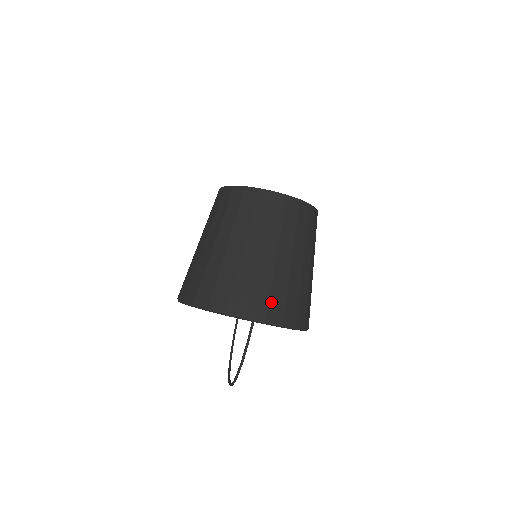
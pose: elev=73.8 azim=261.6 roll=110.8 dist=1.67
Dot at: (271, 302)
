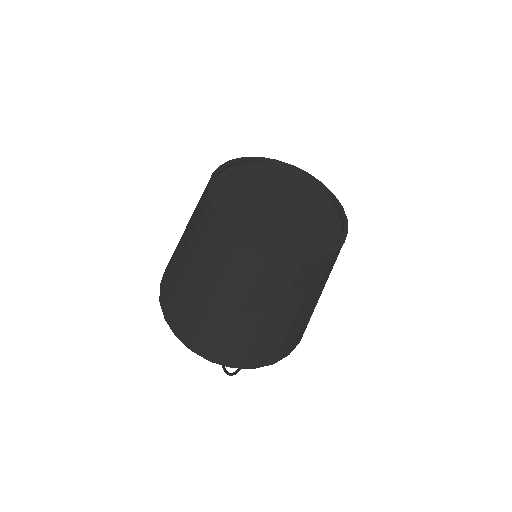
Dot at: (264, 355)
